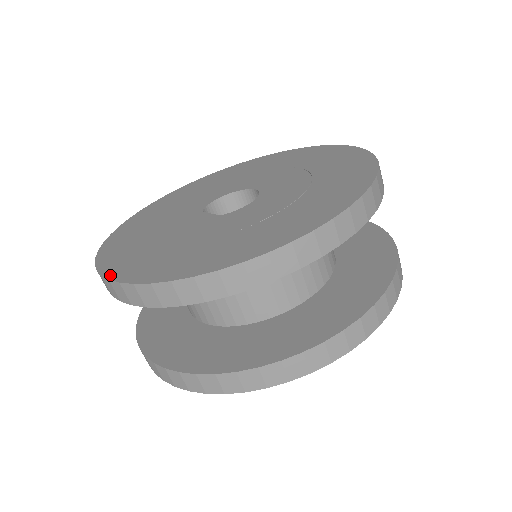
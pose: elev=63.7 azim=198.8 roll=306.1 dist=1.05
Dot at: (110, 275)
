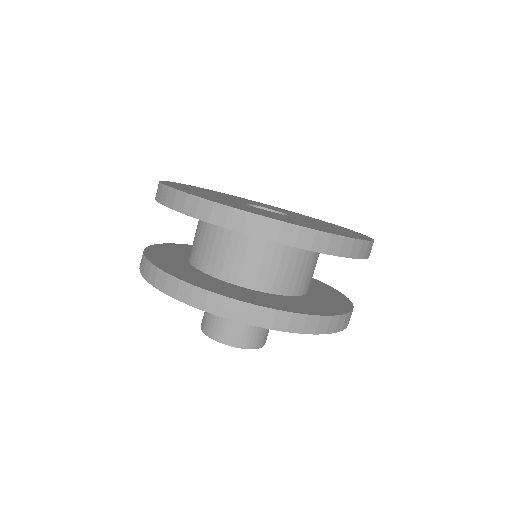
Dot at: (294, 223)
